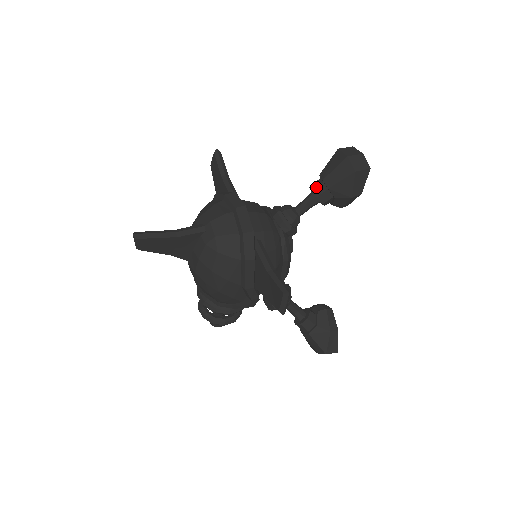
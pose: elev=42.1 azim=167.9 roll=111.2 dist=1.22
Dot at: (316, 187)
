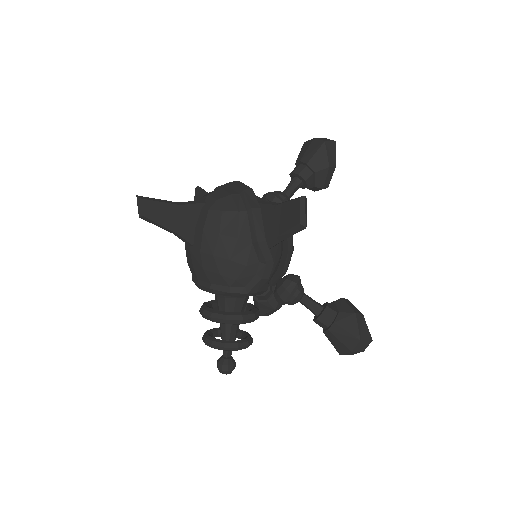
Dot at: (296, 169)
